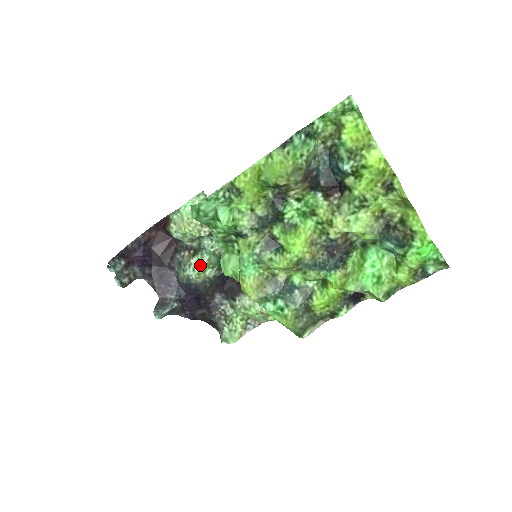
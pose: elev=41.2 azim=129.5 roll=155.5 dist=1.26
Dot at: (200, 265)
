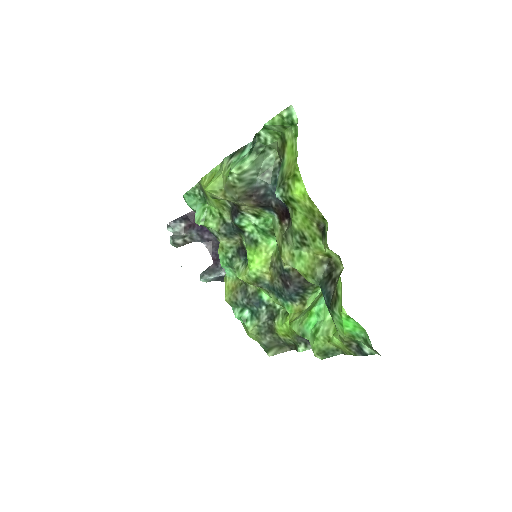
Dot at: occluded
